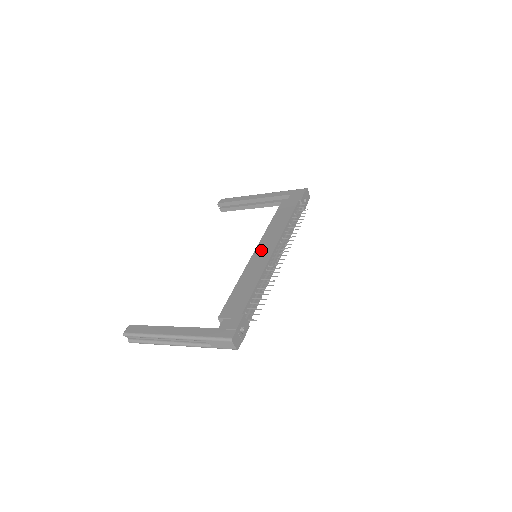
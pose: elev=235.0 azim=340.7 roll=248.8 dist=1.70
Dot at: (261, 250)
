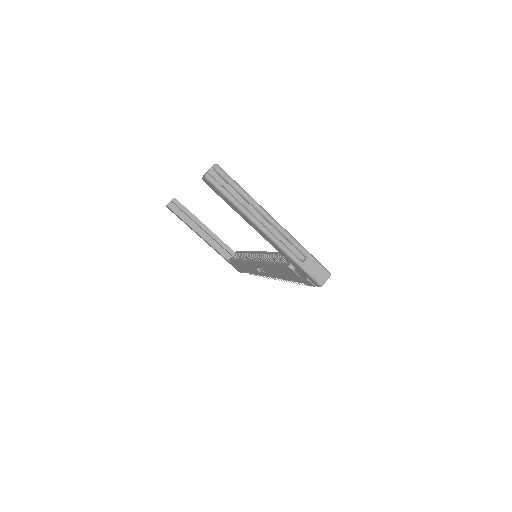
Dot at: occluded
